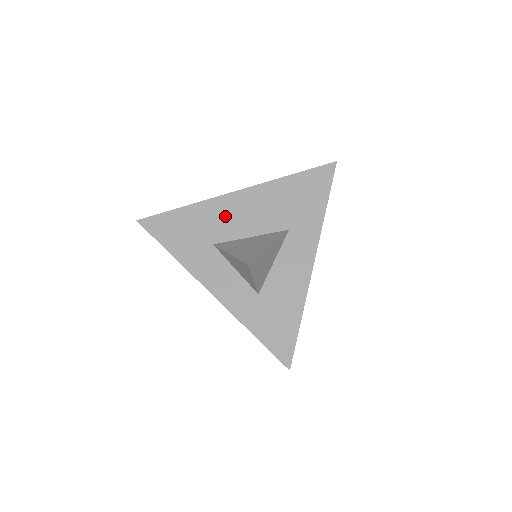
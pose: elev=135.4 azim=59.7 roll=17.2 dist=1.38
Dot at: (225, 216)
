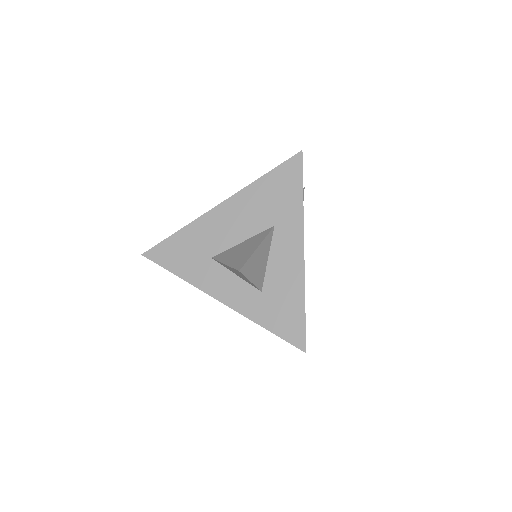
Dot at: (215, 229)
